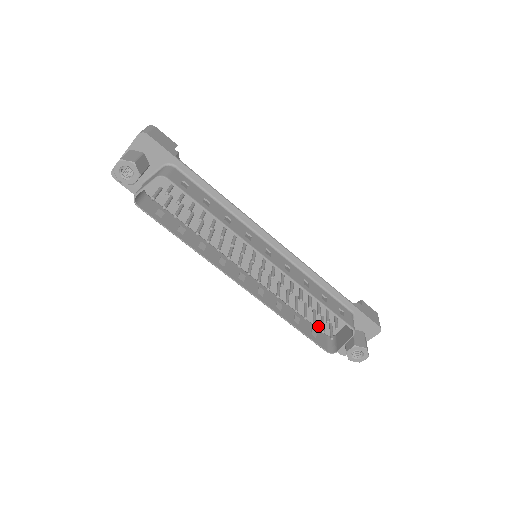
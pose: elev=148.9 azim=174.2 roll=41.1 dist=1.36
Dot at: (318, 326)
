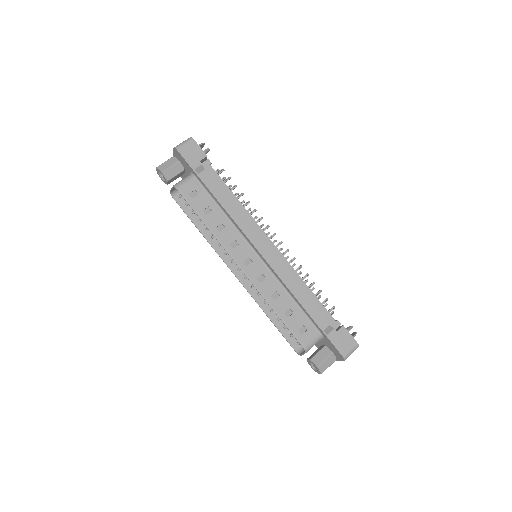
Dot at: occluded
